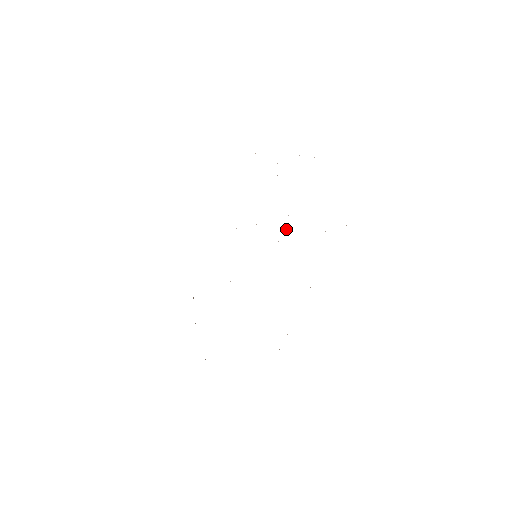
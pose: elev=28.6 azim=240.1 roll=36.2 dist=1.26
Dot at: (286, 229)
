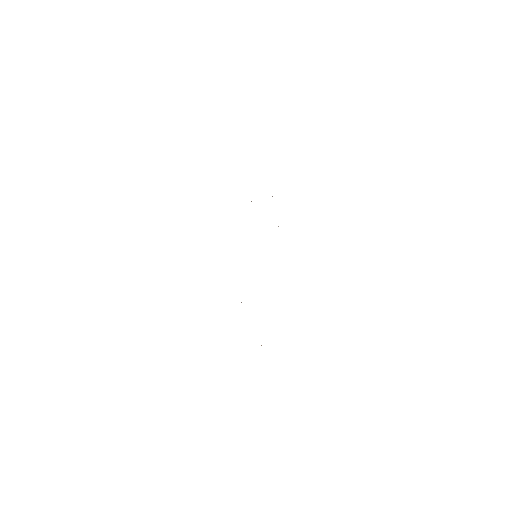
Dot at: occluded
